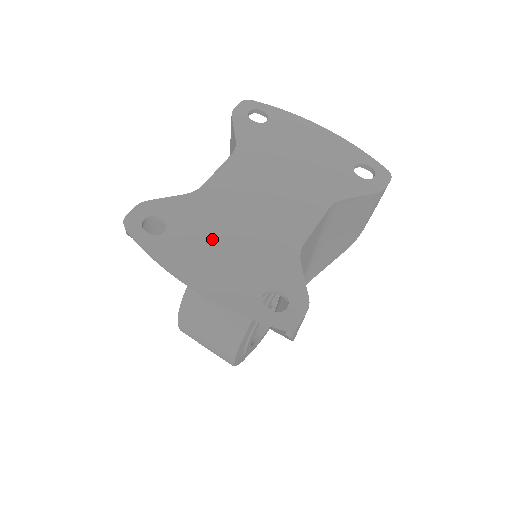
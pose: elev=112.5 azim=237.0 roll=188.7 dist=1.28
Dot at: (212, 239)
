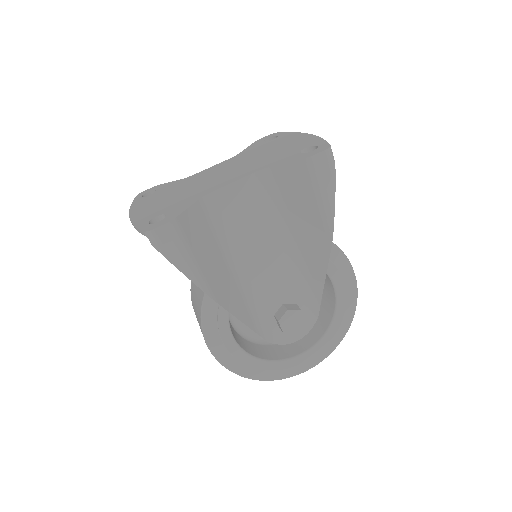
Dot at: (166, 195)
